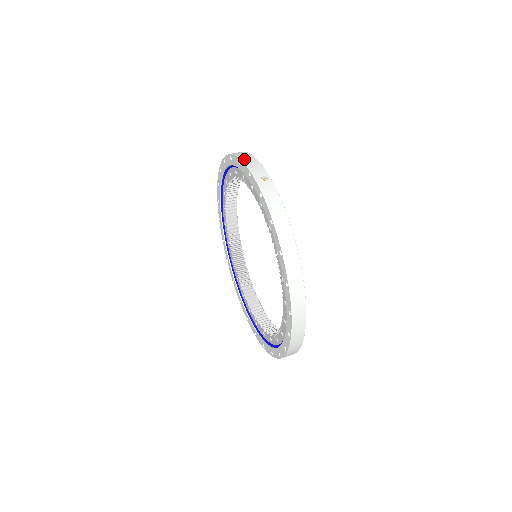
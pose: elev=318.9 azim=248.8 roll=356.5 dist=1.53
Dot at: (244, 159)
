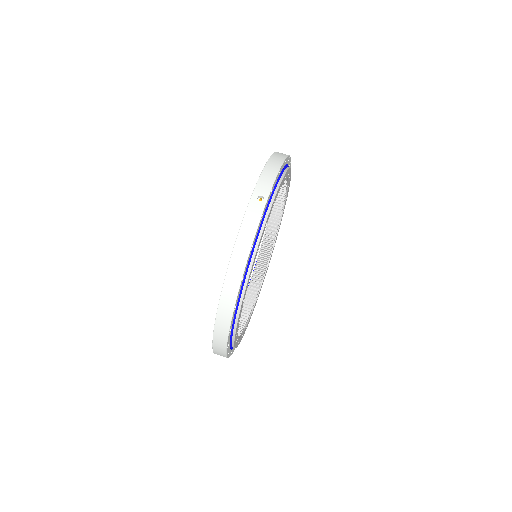
Dot at: (267, 168)
